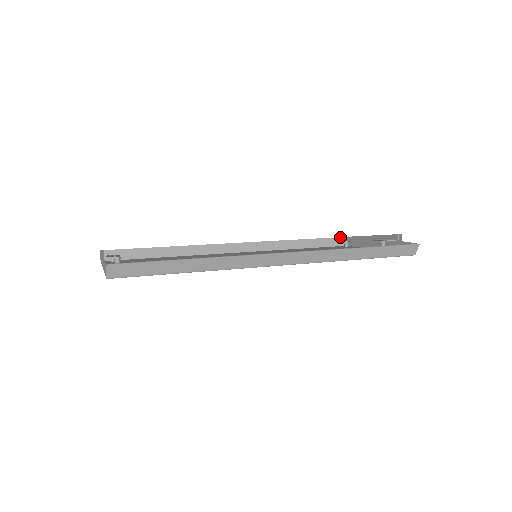
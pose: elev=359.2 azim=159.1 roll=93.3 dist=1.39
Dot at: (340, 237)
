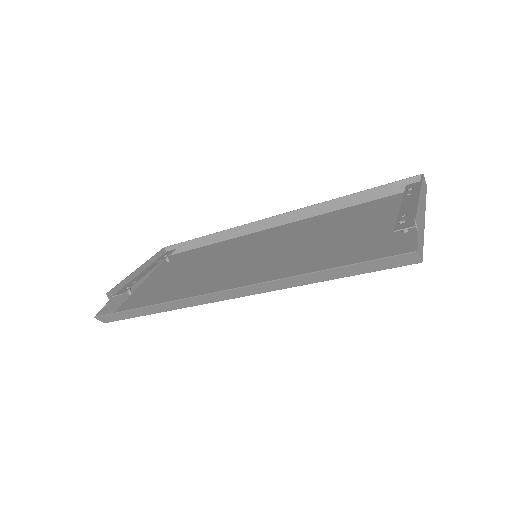
Dot at: (412, 177)
